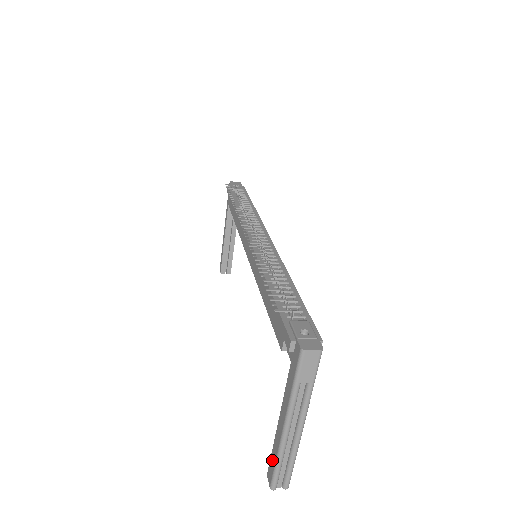
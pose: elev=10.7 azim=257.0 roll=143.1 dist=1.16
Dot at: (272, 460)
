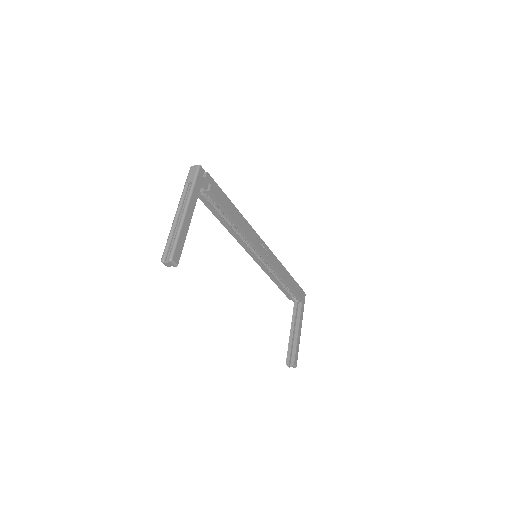
Dot at: occluded
